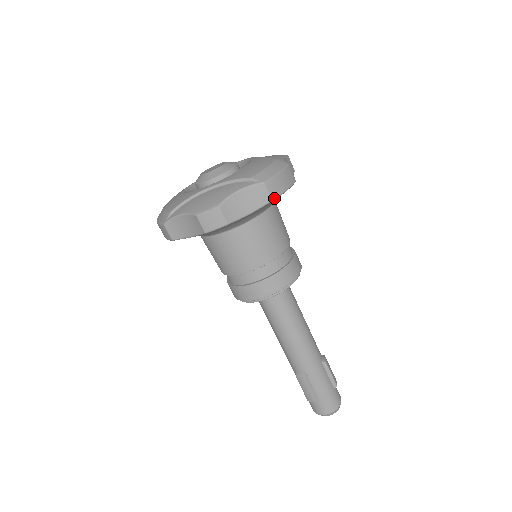
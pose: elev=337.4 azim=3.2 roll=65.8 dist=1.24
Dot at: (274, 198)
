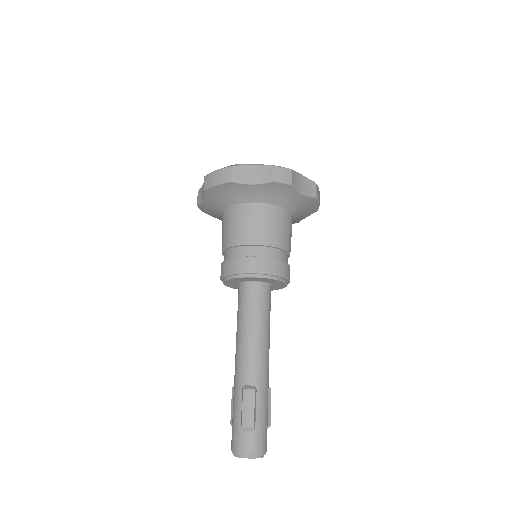
Dot at: (317, 198)
